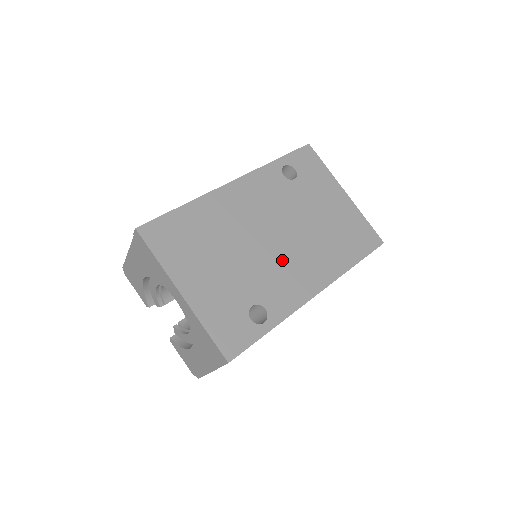
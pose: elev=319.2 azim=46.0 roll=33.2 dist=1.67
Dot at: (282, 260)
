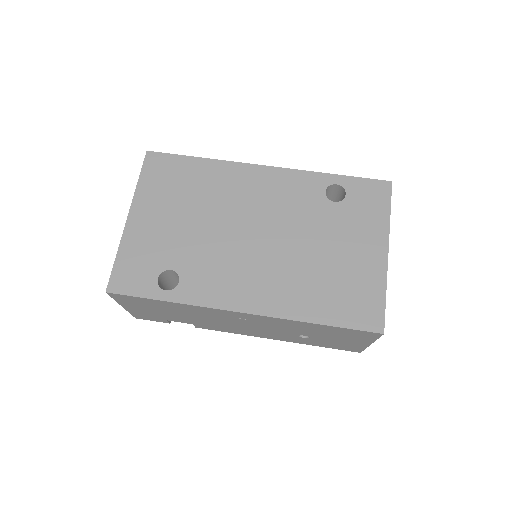
Dot at: (240, 258)
